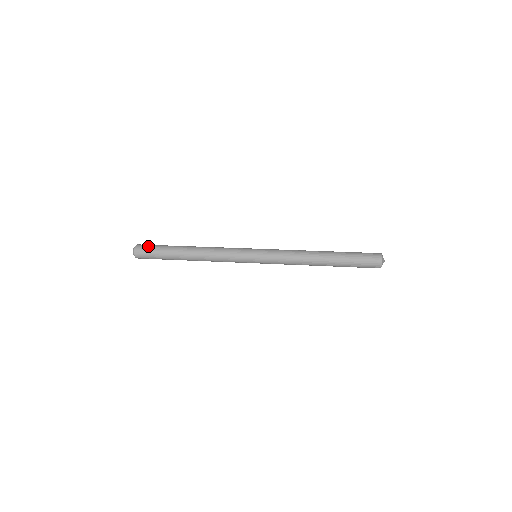
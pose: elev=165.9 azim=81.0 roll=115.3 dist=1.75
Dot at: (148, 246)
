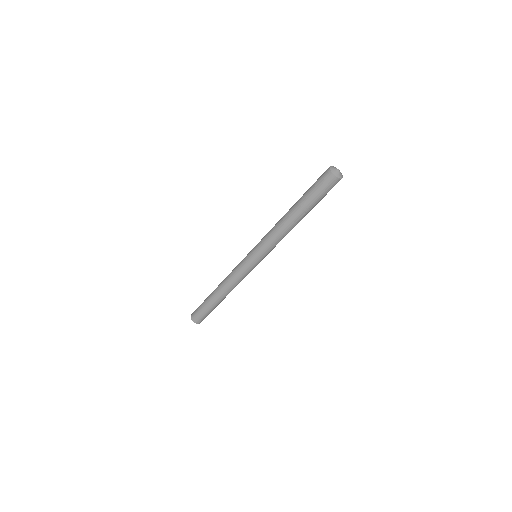
Dot at: occluded
